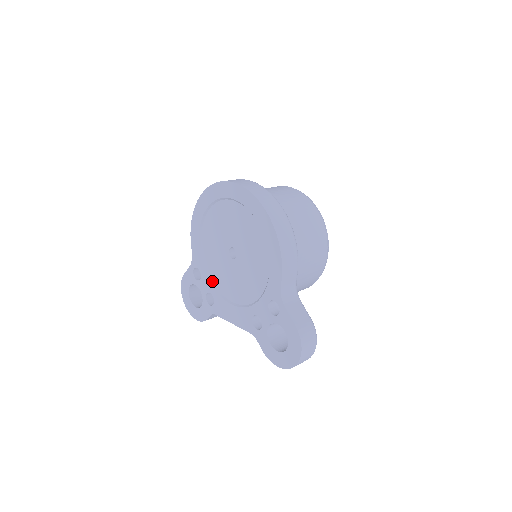
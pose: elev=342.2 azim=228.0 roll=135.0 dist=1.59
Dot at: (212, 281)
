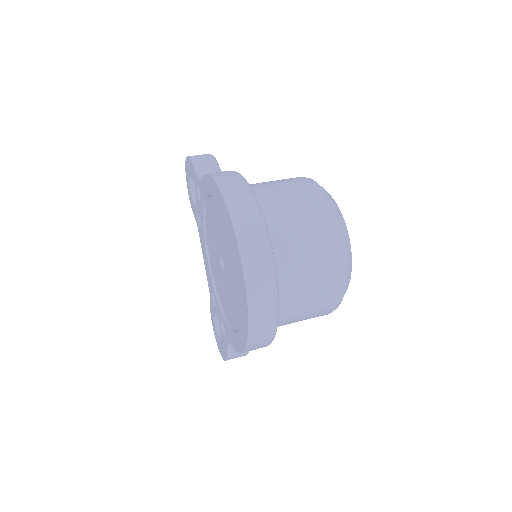
Dot at: (205, 222)
